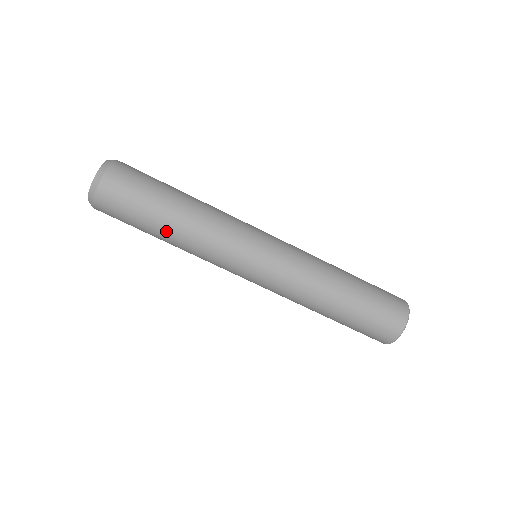
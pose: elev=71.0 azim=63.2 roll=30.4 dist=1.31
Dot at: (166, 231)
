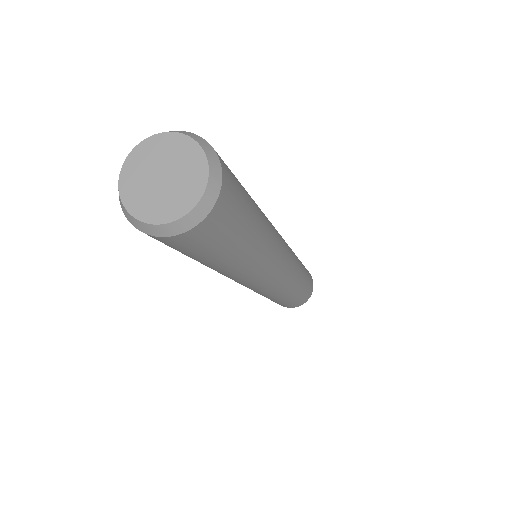
Dot at: occluded
